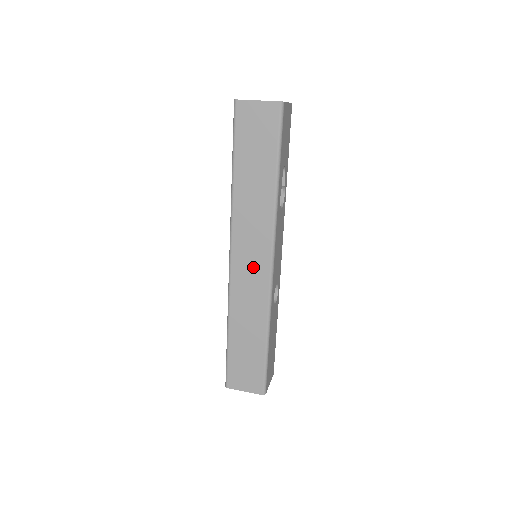
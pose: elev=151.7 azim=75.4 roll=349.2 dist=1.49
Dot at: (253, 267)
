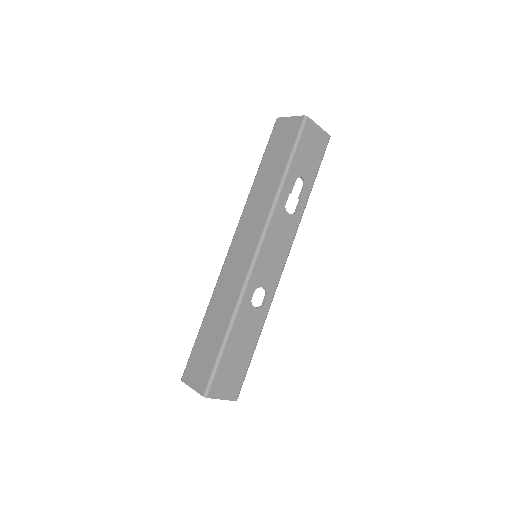
Dot at: (242, 254)
